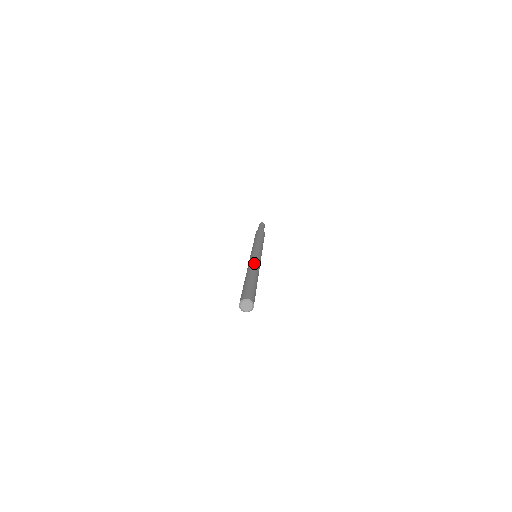
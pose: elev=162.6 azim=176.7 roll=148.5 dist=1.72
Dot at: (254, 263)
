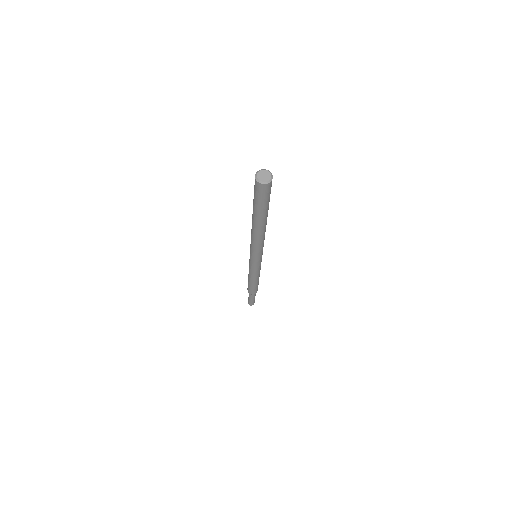
Dot at: occluded
